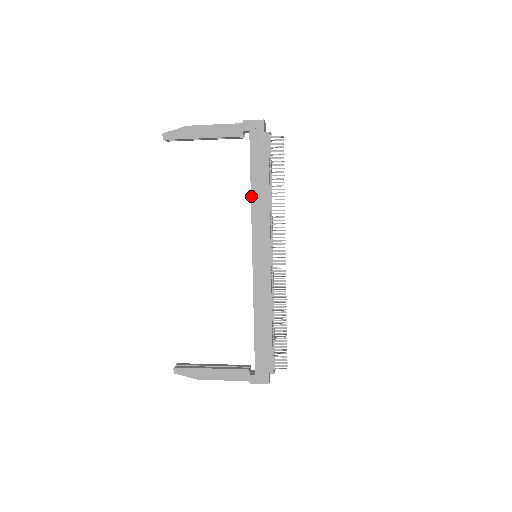
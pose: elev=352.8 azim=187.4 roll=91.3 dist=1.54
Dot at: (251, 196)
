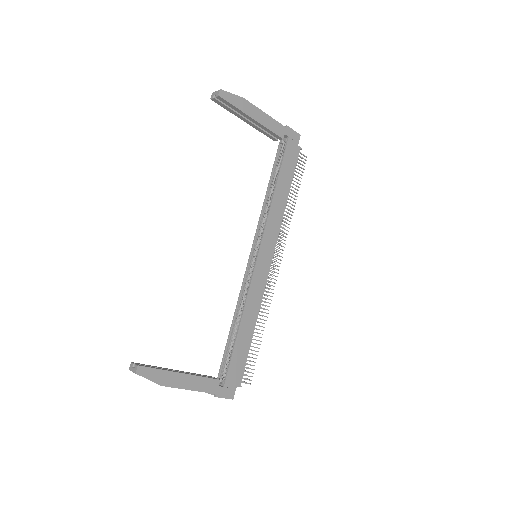
Dot at: (274, 196)
